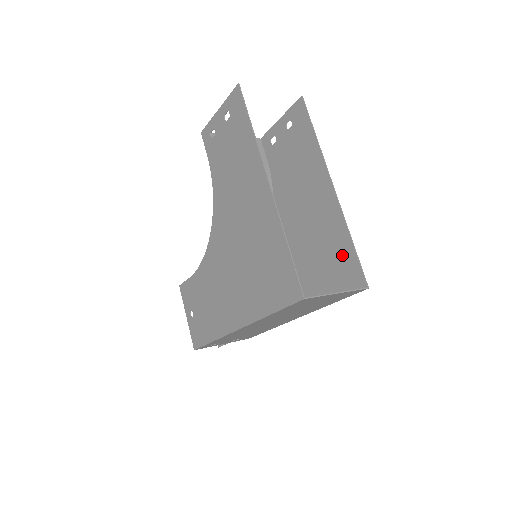
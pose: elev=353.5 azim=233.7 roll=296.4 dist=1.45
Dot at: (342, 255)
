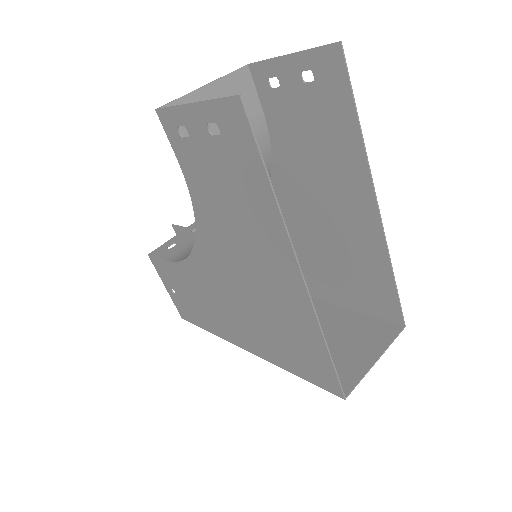
Dot at: (376, 283)
